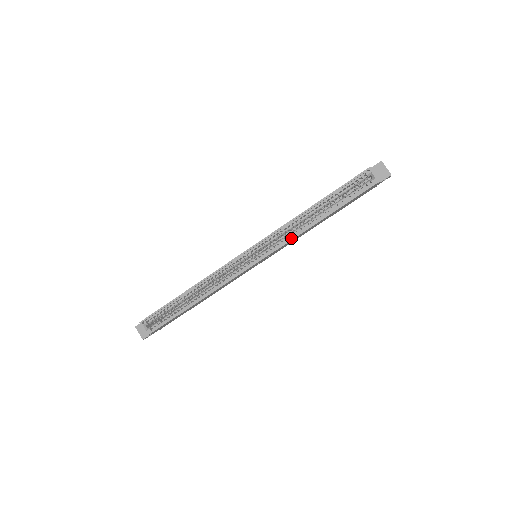
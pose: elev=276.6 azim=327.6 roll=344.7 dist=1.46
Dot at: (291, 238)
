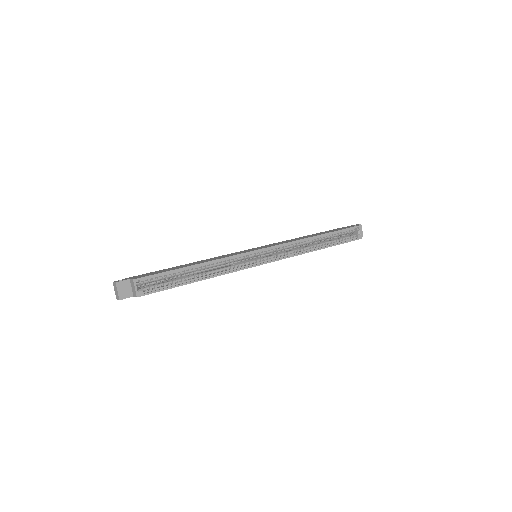
Dot at: (299, 253)
